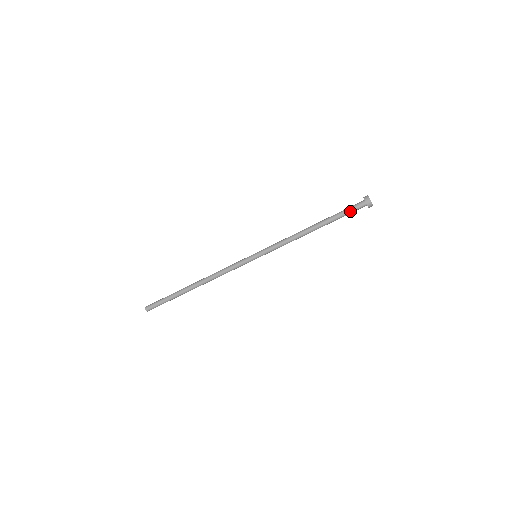
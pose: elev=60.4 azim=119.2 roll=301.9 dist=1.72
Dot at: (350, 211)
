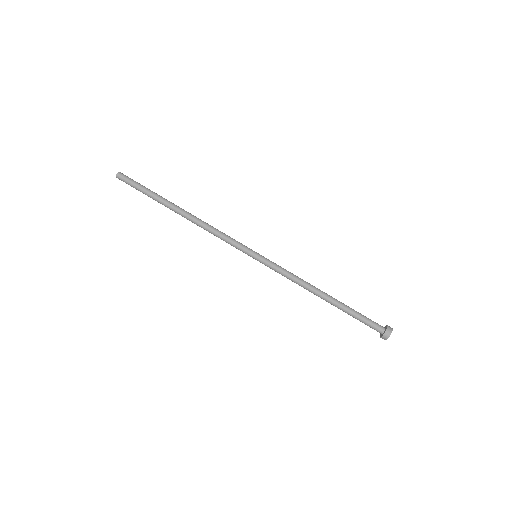
Dot at: (365, 322)
